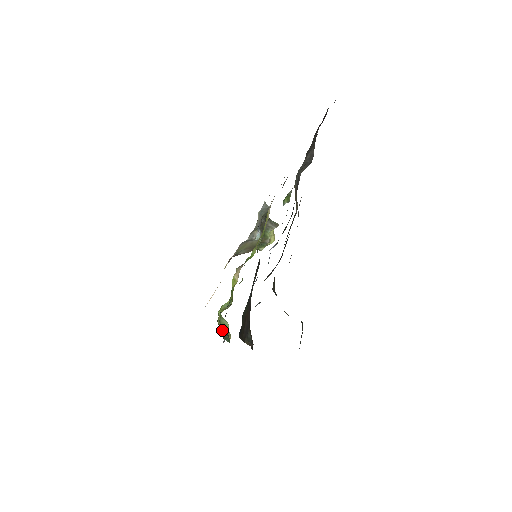
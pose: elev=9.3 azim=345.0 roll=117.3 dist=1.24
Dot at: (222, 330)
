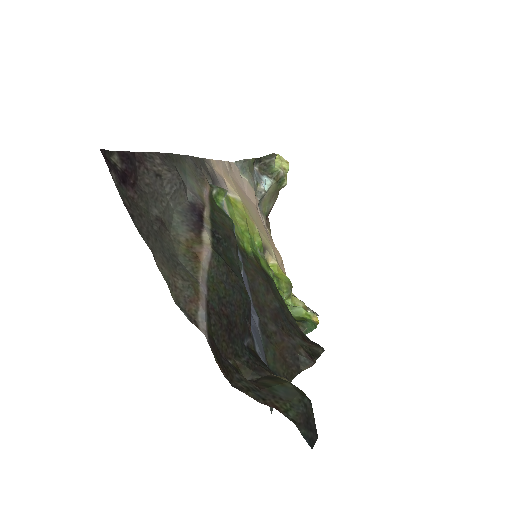
Dot at: (307, 308)
